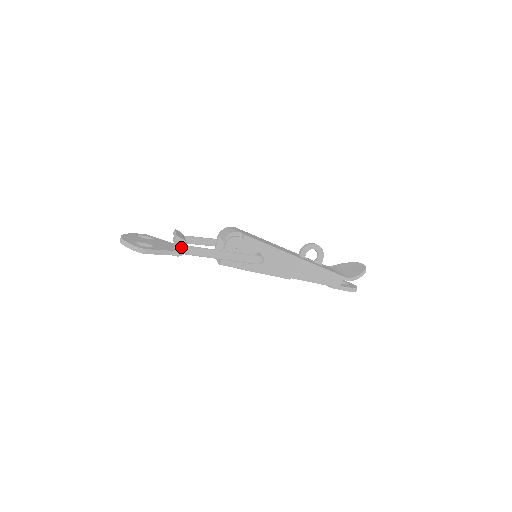
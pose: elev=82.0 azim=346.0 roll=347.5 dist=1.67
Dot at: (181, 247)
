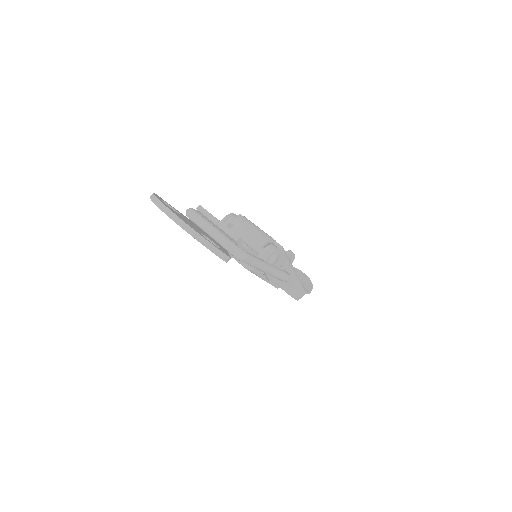
Dot at: (246, 255)
